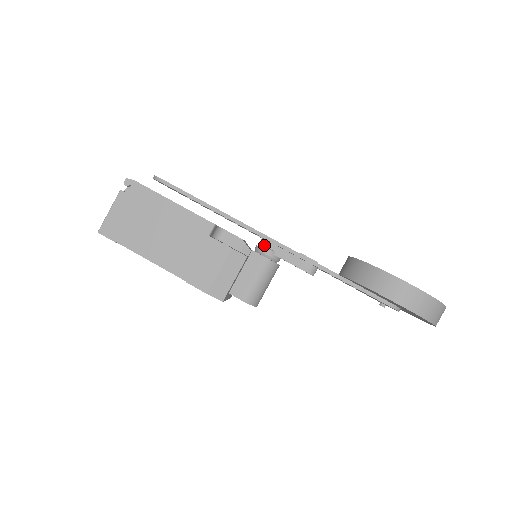
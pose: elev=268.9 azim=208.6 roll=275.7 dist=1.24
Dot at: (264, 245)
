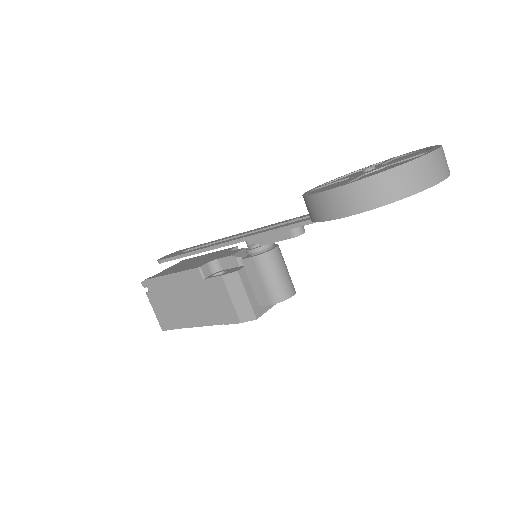
Dot at: (248, 245)
